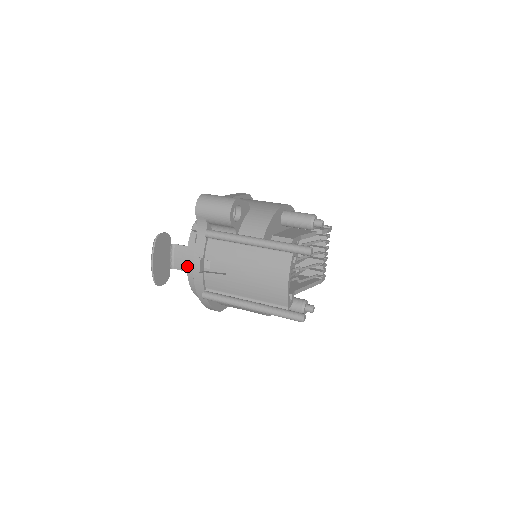
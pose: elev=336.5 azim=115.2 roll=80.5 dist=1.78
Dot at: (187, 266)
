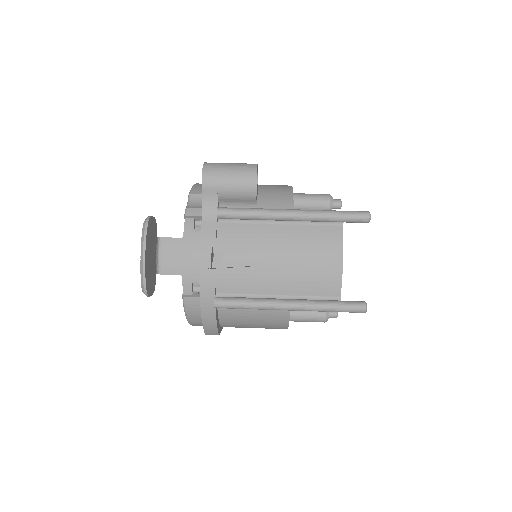
Dot at: (183, 266)
